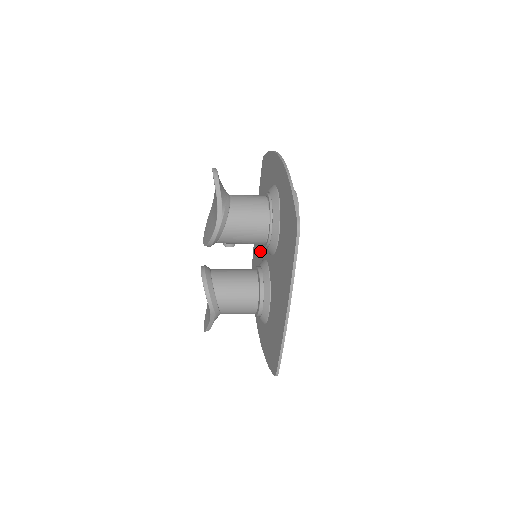
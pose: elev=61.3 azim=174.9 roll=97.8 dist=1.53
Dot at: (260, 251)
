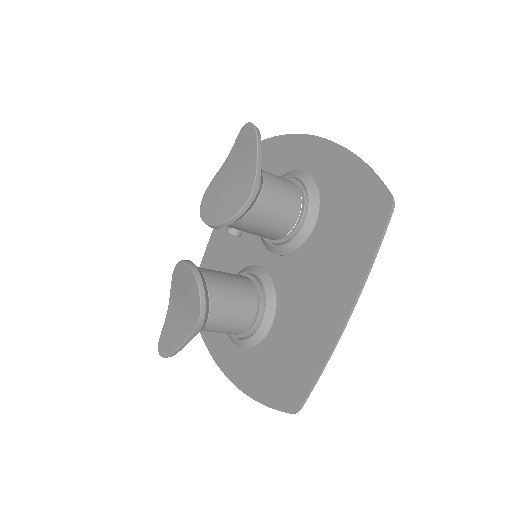
Dot at: (232, 259)
